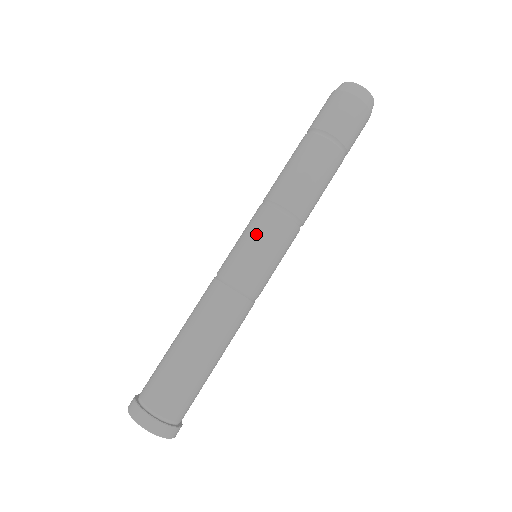
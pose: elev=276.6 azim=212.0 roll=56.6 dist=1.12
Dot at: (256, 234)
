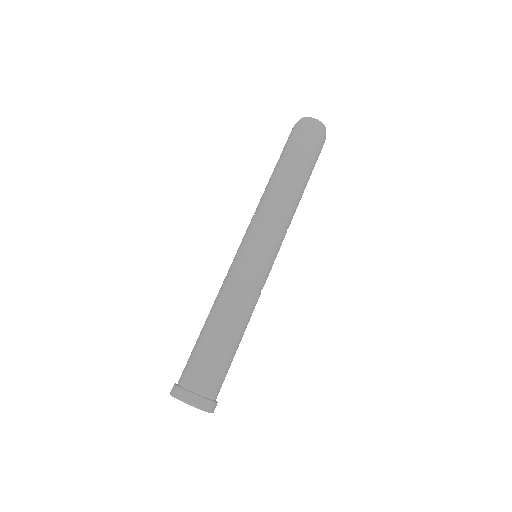
Dot at: (244, 236)
